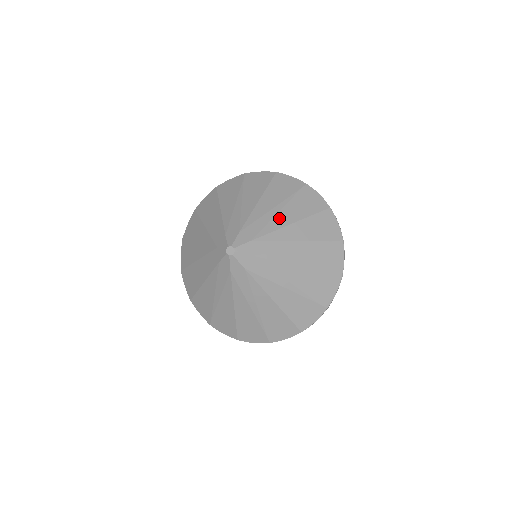
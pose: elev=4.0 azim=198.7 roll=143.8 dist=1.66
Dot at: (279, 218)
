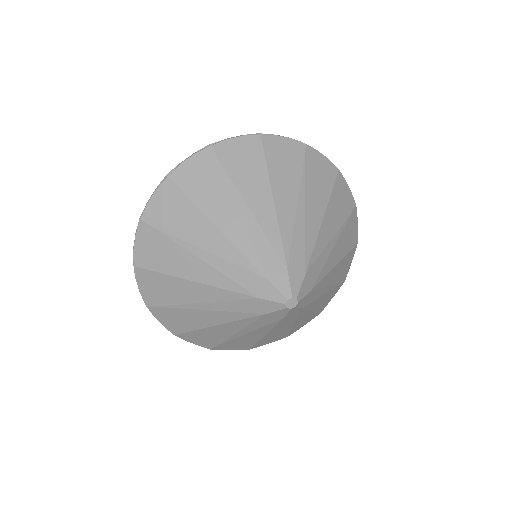
Dot at: (332, 256)
